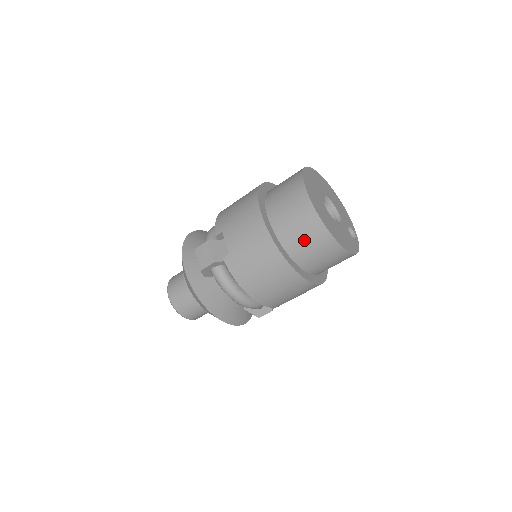
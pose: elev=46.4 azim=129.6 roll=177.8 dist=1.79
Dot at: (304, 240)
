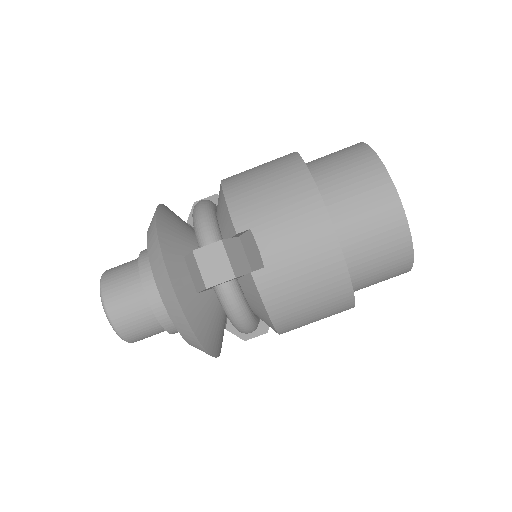
Dot at: (377, 257)
